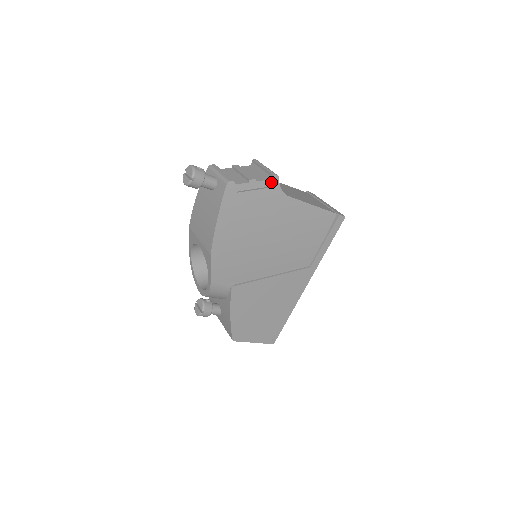
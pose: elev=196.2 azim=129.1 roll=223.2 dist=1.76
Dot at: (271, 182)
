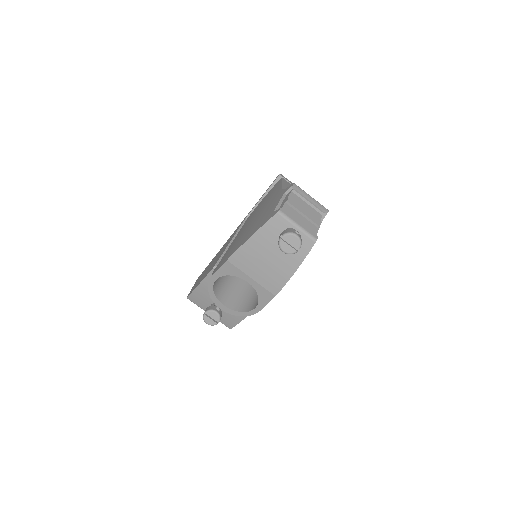
Dot at: (323, 217)
